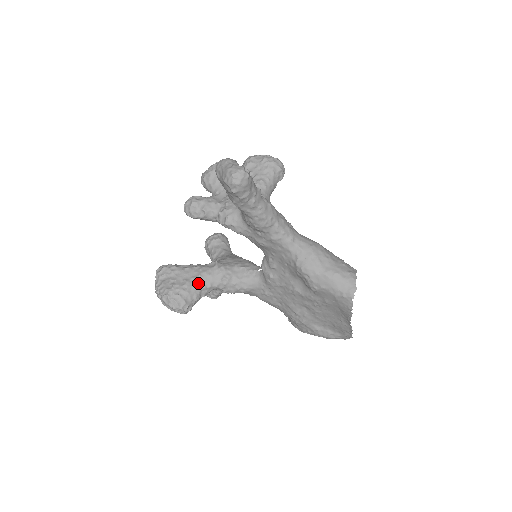
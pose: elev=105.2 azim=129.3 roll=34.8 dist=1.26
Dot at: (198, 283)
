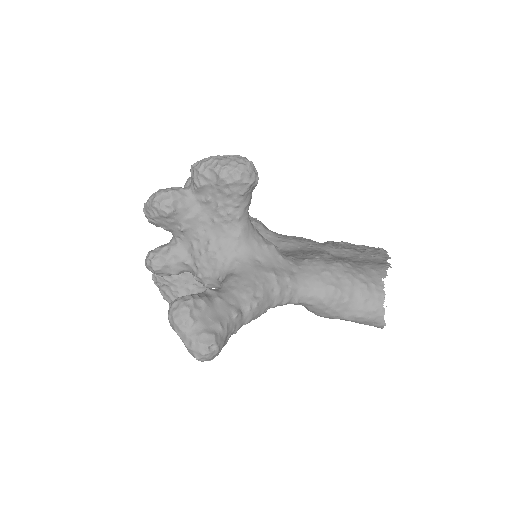
Dot at: (203, 287)
